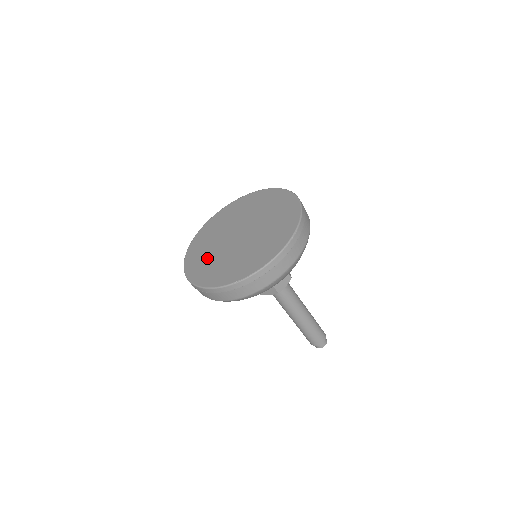
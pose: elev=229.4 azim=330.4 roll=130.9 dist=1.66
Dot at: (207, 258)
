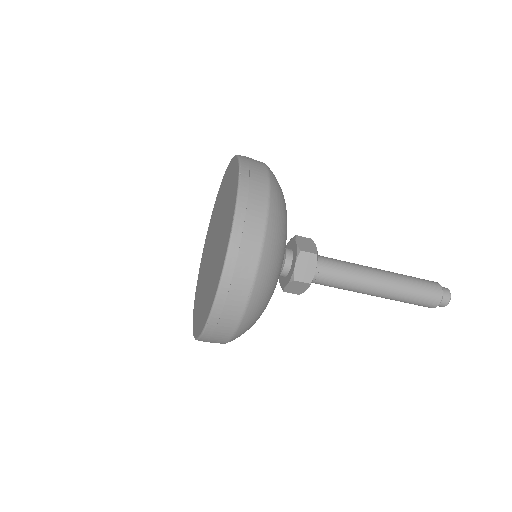
Dot at: (205, 255)
